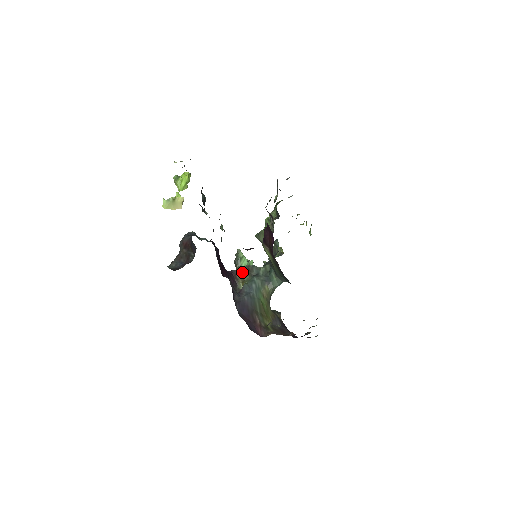
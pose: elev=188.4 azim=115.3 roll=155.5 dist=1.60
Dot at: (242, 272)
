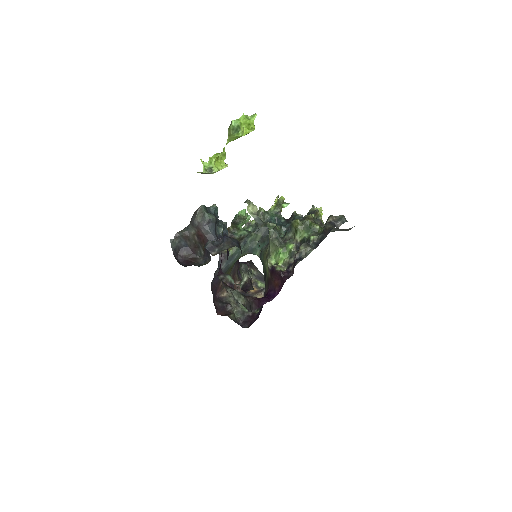
Dot at: occluded
